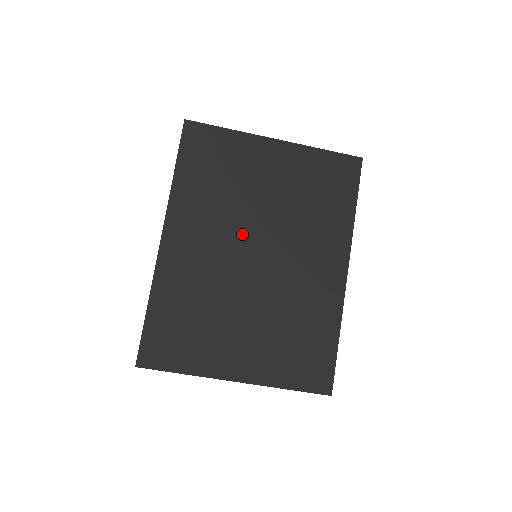
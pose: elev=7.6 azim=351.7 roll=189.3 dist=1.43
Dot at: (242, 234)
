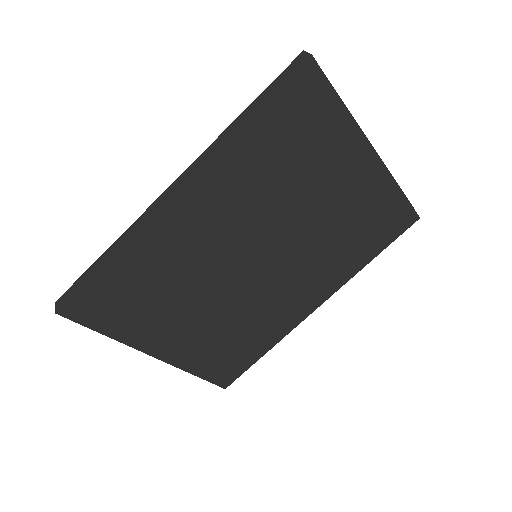
Dot at: (262, 233)
